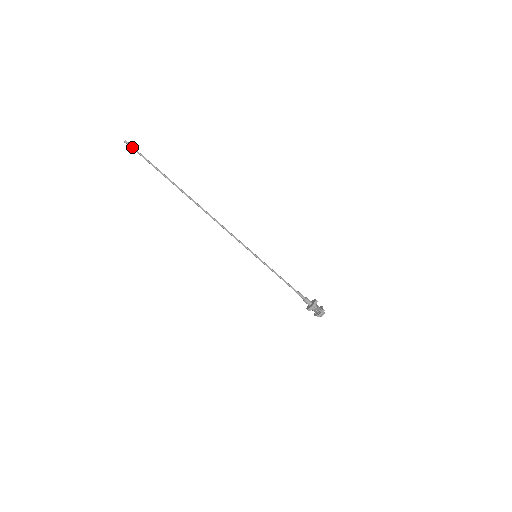
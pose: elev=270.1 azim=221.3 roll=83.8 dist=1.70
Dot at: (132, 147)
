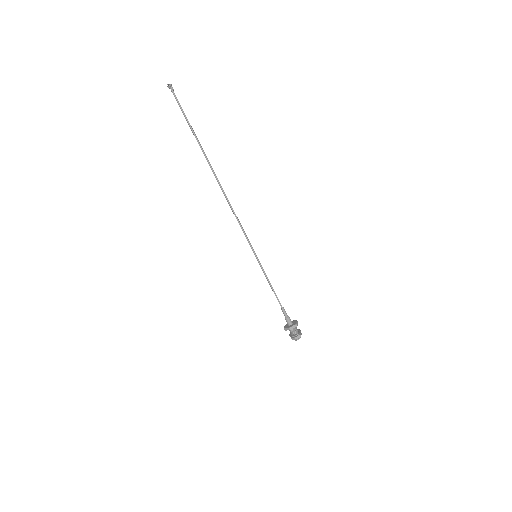
Dot at: (174, 93)
